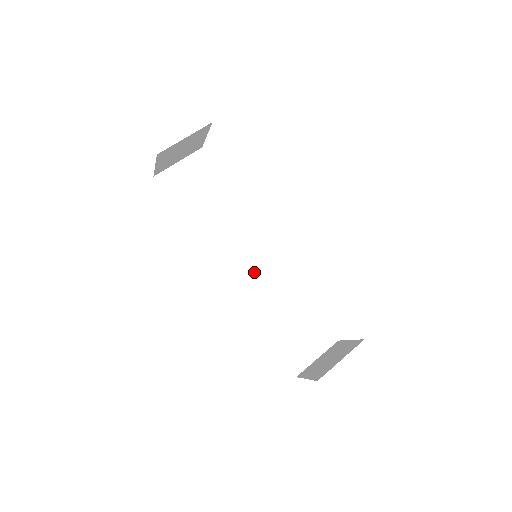
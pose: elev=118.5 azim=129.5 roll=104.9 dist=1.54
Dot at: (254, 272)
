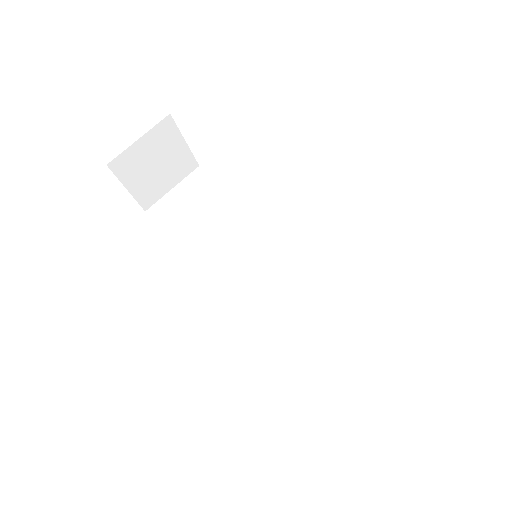
Dot at: (277, 290)
